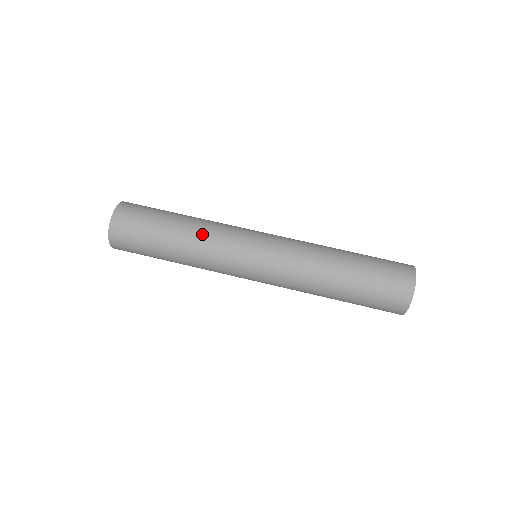
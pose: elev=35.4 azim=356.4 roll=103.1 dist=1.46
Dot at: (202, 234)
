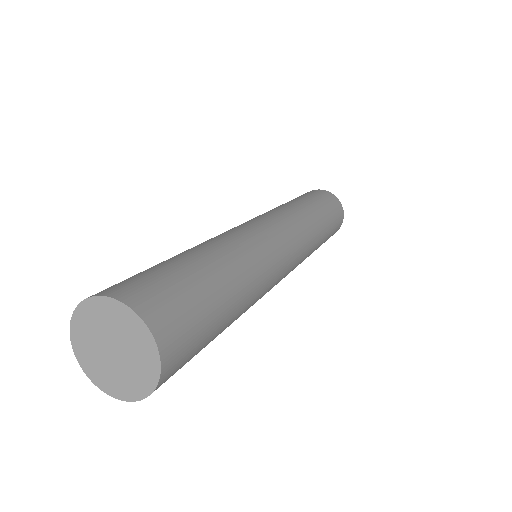
Dot at: (256, 283)
